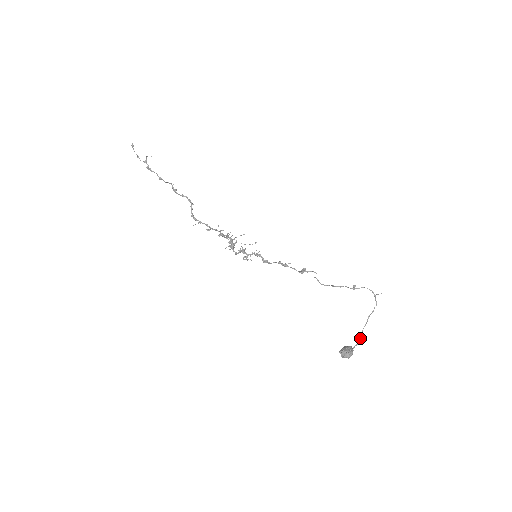
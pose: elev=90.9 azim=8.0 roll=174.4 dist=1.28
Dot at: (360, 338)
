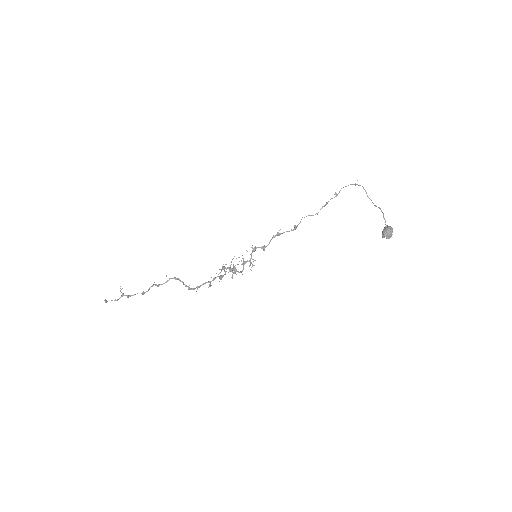
Dot at: occluded
